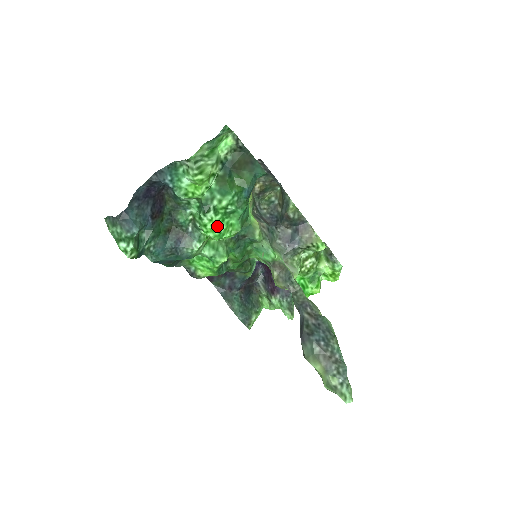
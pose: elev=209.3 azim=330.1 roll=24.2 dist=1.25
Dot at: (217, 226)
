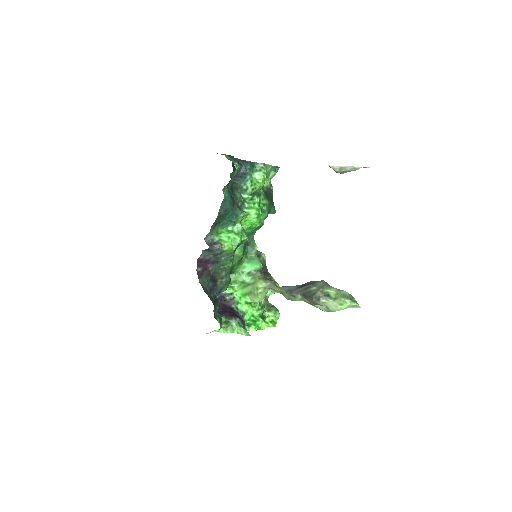
Dot at: (259, 209)
